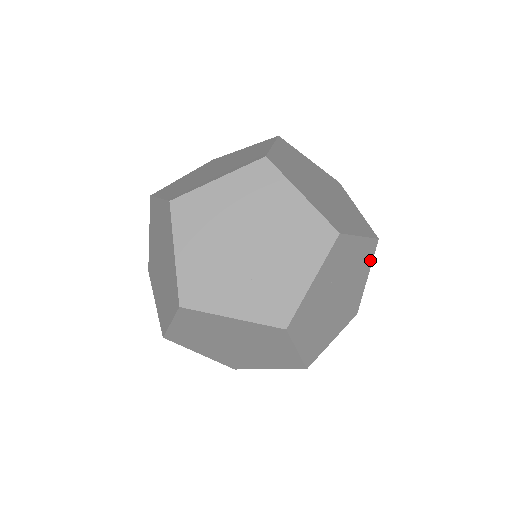
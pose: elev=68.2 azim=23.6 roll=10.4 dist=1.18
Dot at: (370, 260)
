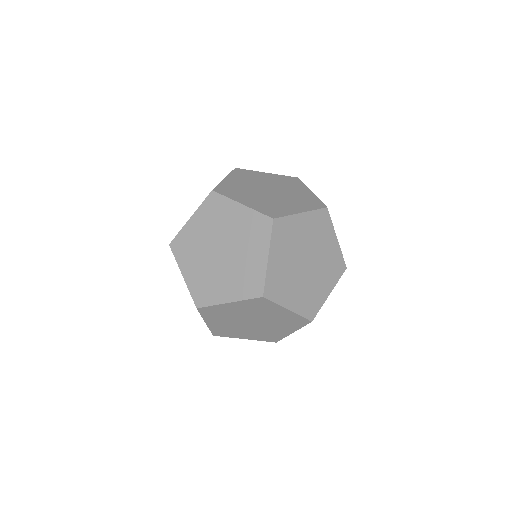
Dot at: (329, 225)
